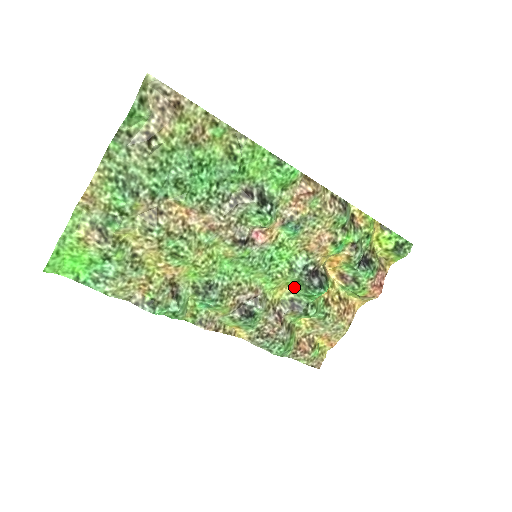
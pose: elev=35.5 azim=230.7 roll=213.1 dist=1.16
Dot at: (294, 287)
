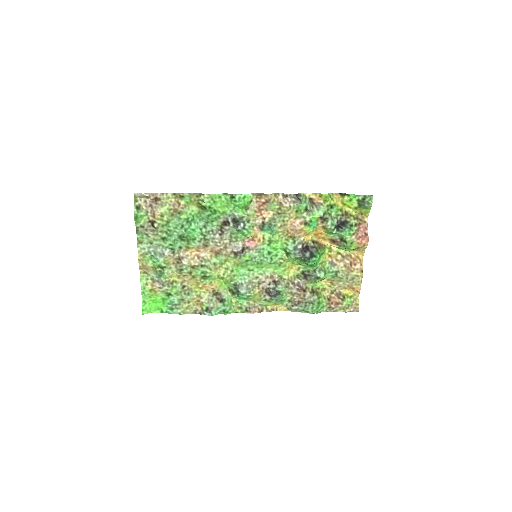
Dot at: (299, 263)
